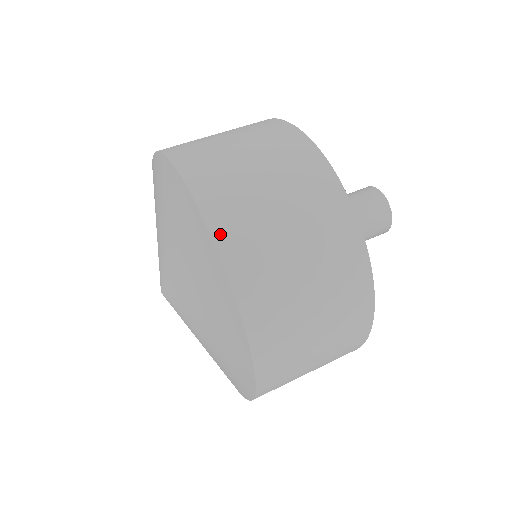
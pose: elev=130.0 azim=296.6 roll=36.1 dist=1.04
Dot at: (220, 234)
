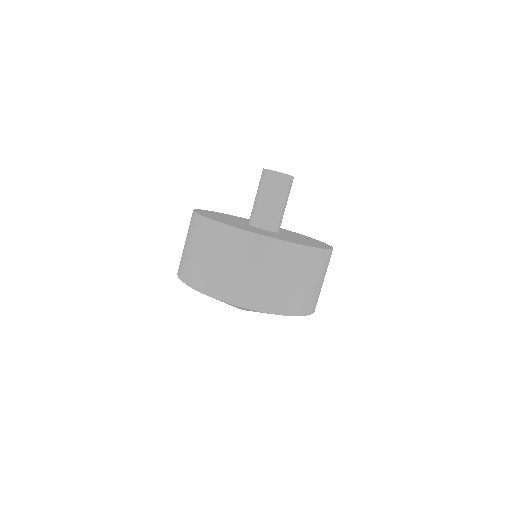
Dot at: occluded
